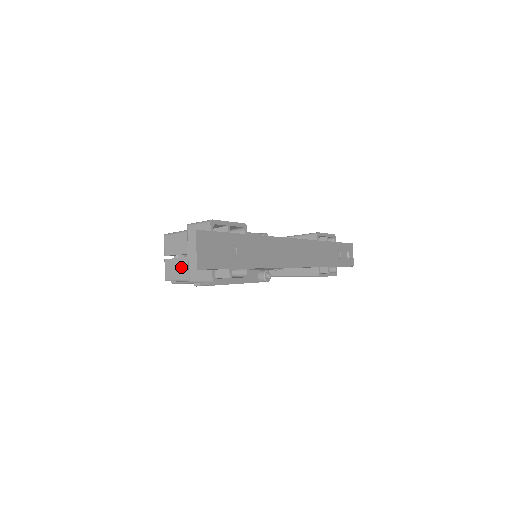
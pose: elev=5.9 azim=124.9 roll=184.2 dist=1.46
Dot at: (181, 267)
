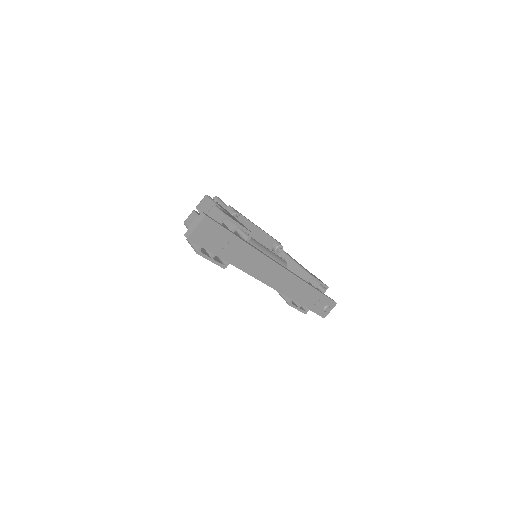
Dot at: occluded
